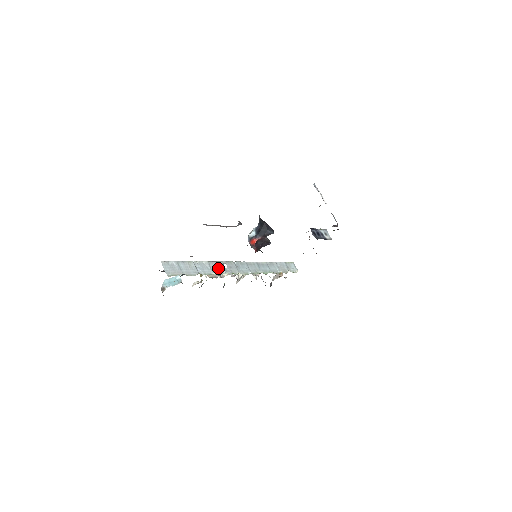
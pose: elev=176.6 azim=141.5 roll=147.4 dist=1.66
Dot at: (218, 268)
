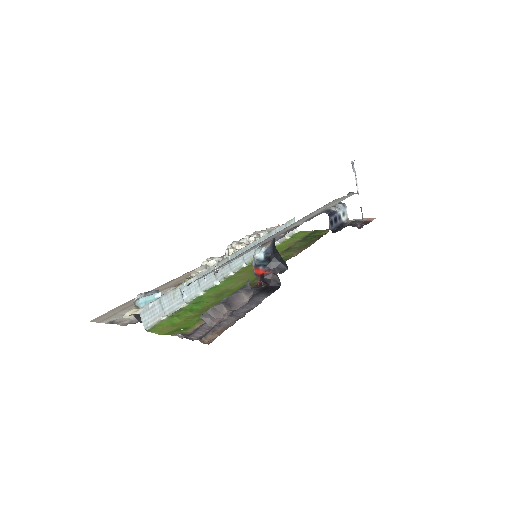
Dot at: (208, 279)
